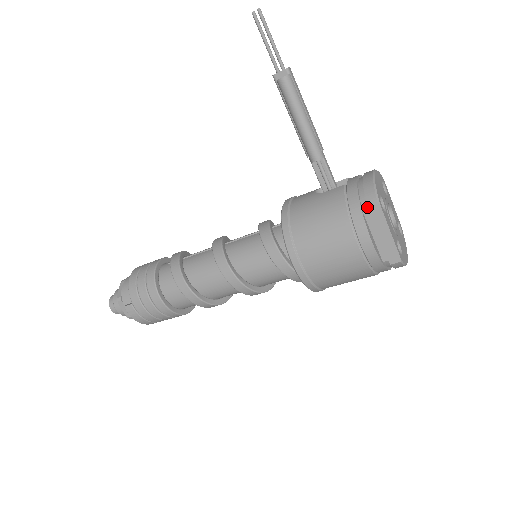
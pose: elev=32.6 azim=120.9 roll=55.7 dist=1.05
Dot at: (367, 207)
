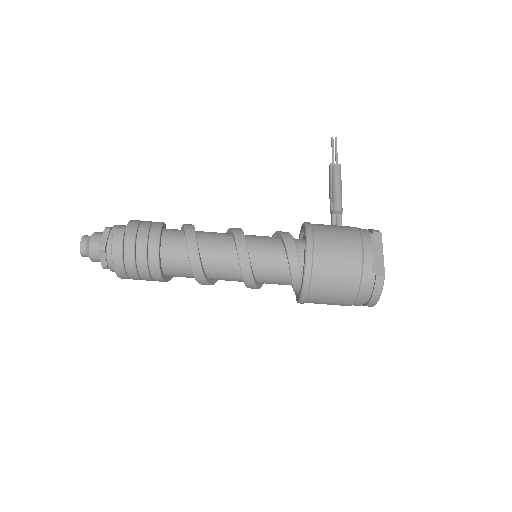
Dot at: (372, 233)
